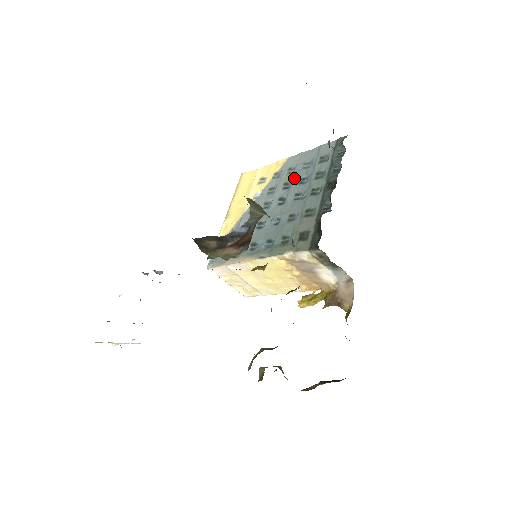
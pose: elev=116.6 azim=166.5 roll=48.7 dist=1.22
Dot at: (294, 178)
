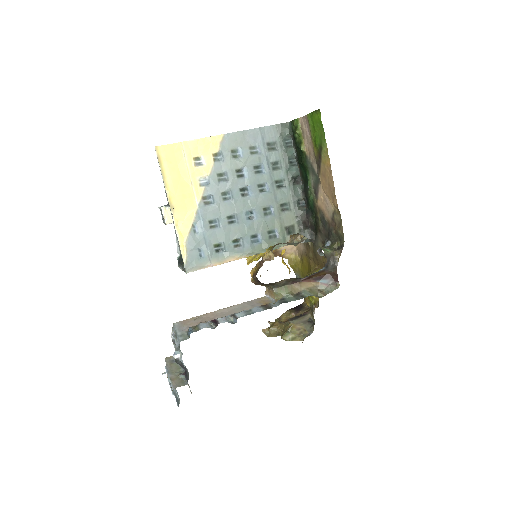
Dot at: (247, 166)
